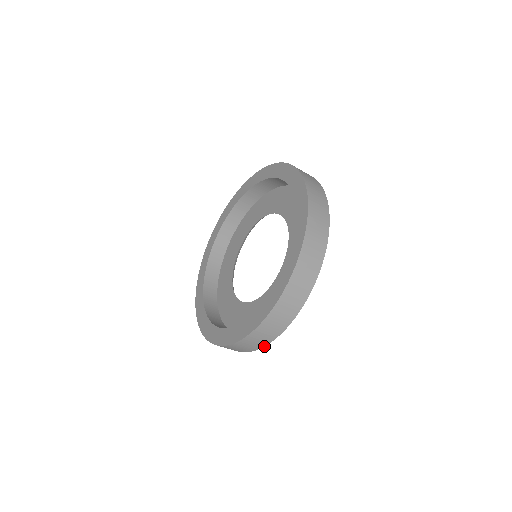
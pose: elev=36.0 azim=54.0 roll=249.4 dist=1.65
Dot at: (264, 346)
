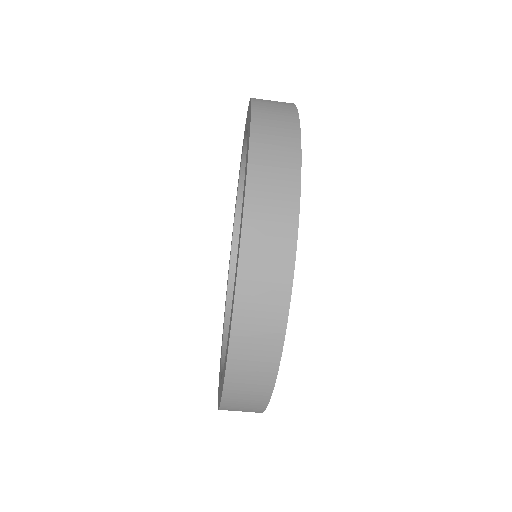
Dot at: occluded
